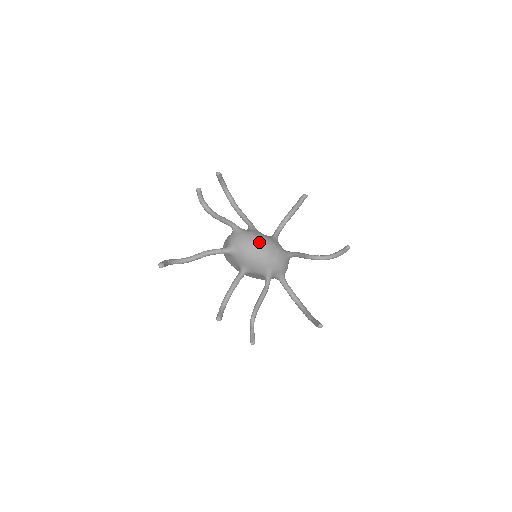
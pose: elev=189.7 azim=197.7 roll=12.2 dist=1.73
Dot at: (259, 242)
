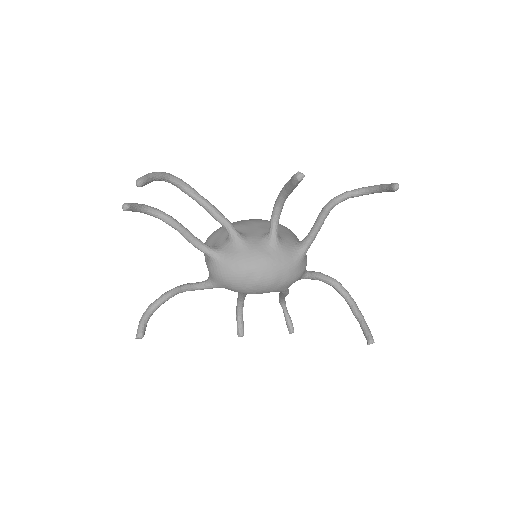
Dot at: (251, 275)
